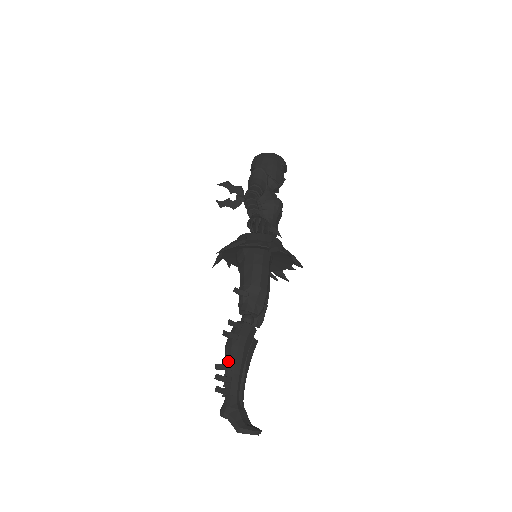
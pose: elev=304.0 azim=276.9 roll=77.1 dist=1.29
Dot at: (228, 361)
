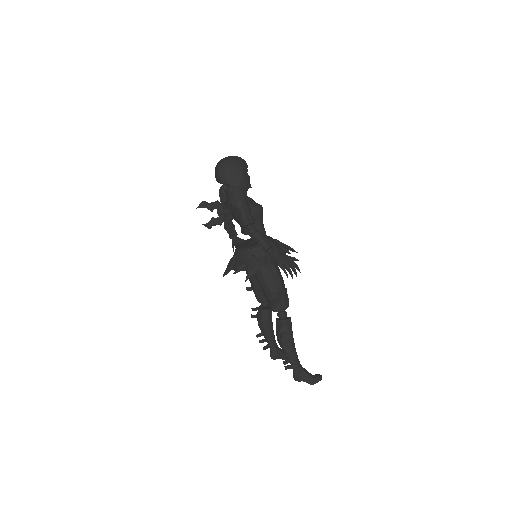
Dot at: (287, 350)
